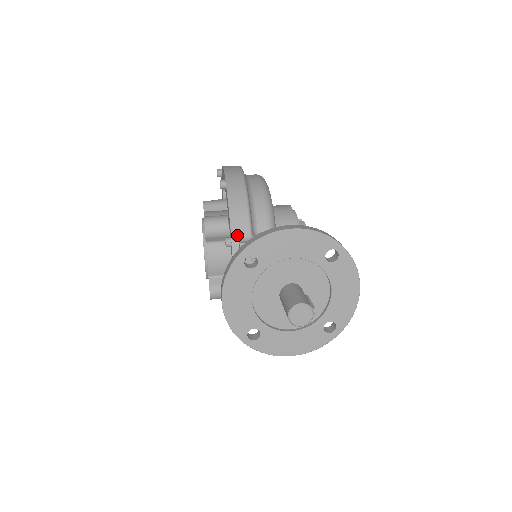
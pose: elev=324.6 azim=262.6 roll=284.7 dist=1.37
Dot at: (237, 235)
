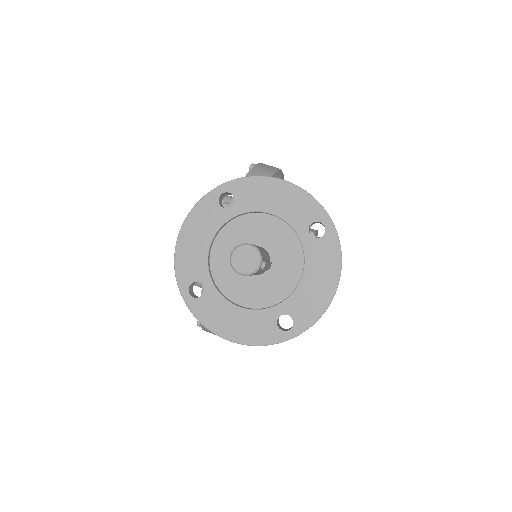
Dot at: occluded
